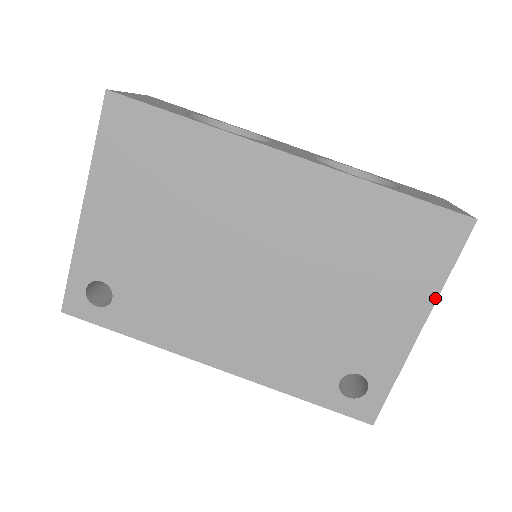
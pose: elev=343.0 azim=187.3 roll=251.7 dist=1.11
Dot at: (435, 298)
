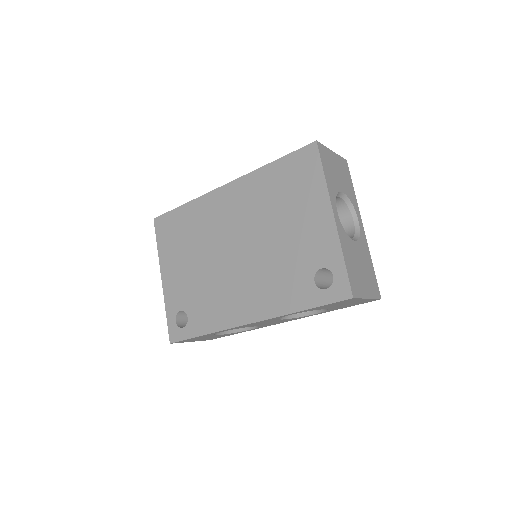
Dot at: (327, 192)
